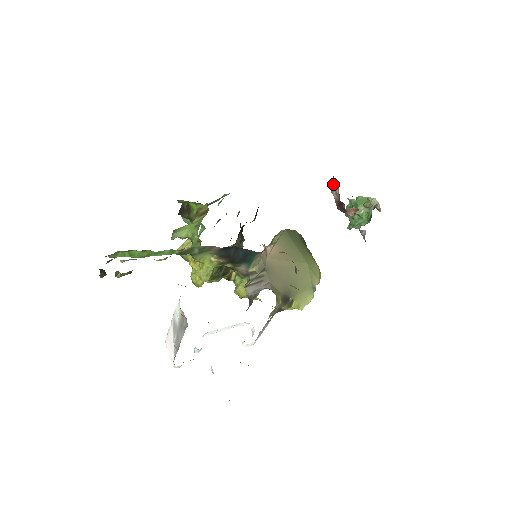
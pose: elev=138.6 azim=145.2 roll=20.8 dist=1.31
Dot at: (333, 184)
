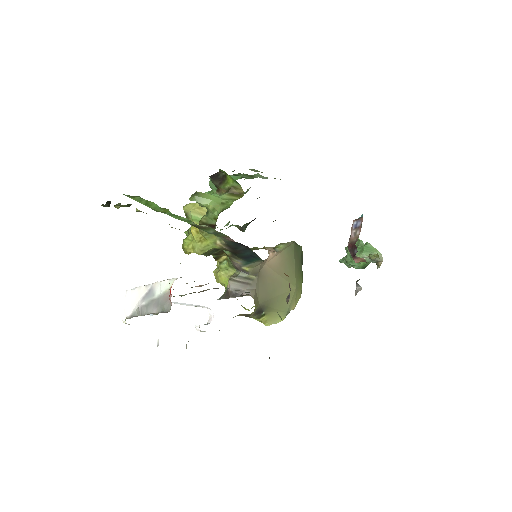
Dot at: (358, 223)
